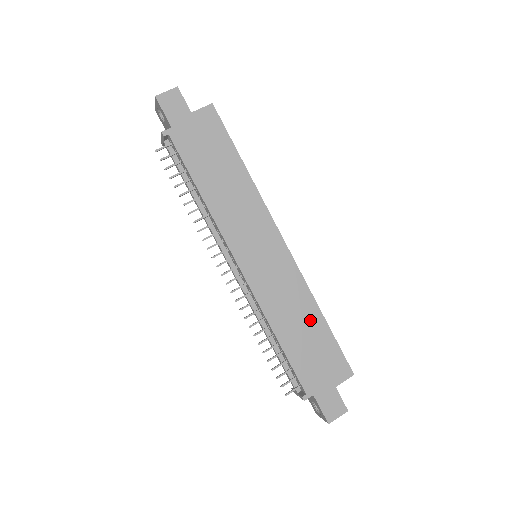
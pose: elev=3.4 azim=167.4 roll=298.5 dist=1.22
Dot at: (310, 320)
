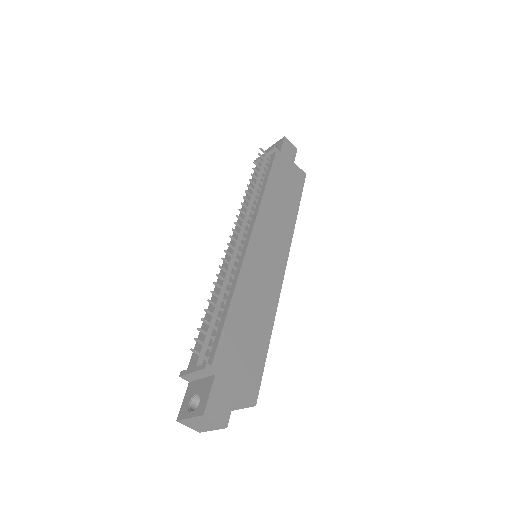
Dot at: (261, 324)
